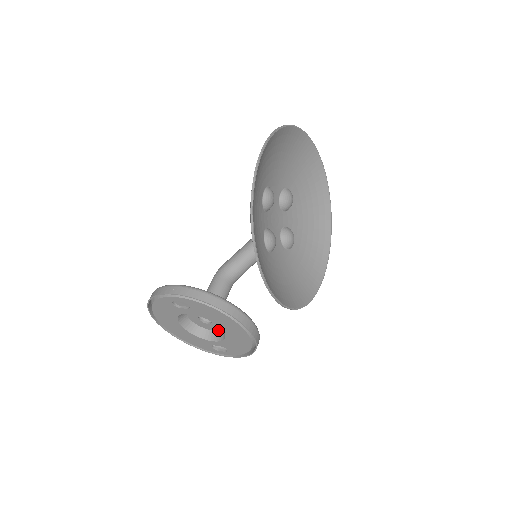
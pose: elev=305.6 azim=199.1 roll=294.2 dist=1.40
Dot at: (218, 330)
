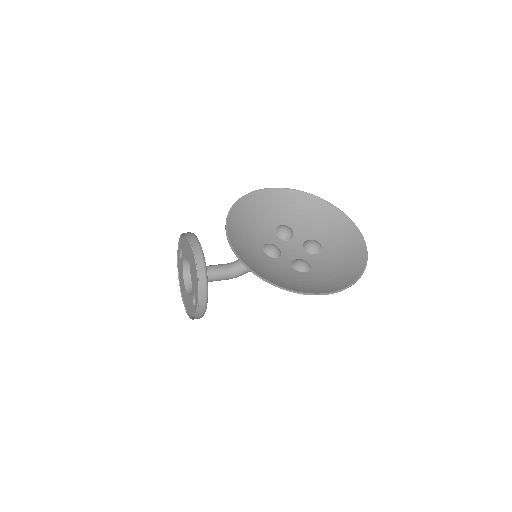
Dot at: occluded
